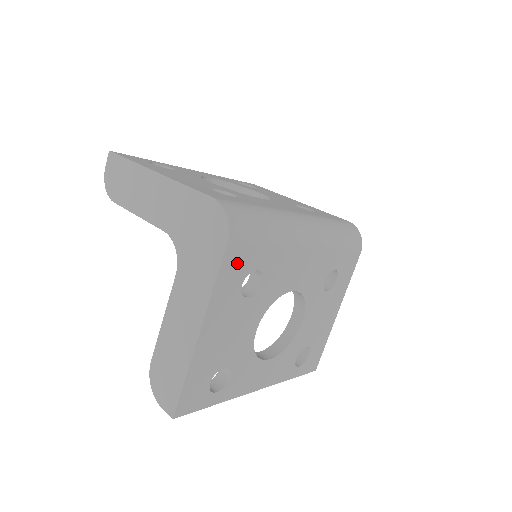
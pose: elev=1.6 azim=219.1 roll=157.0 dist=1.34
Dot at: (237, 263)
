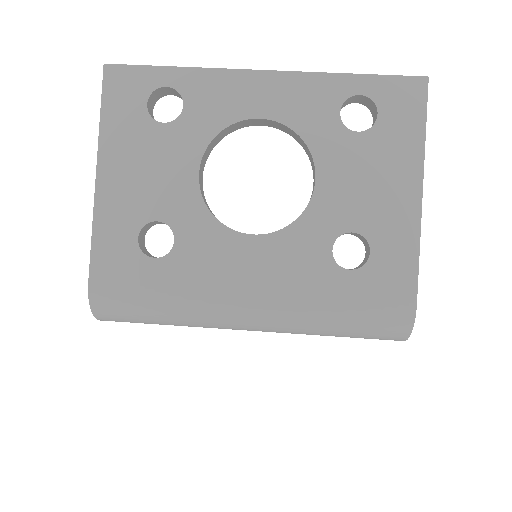
Dot at: occluded
